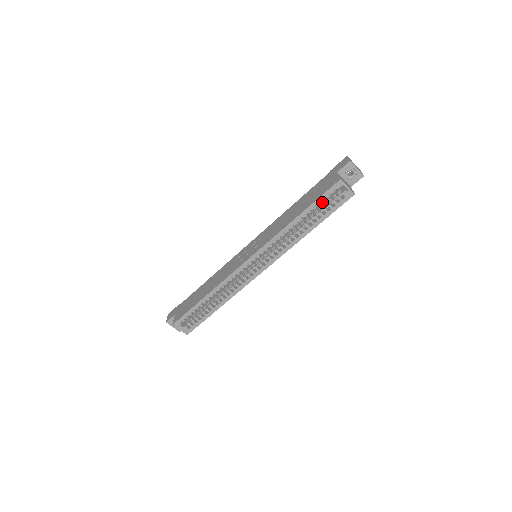
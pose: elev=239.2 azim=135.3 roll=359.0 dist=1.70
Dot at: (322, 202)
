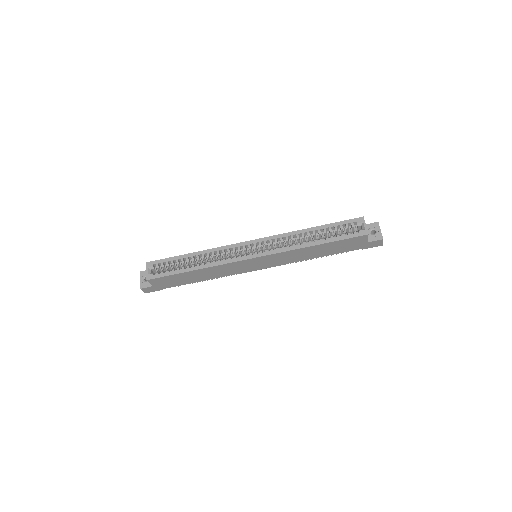
Dot at: (338, 231)
